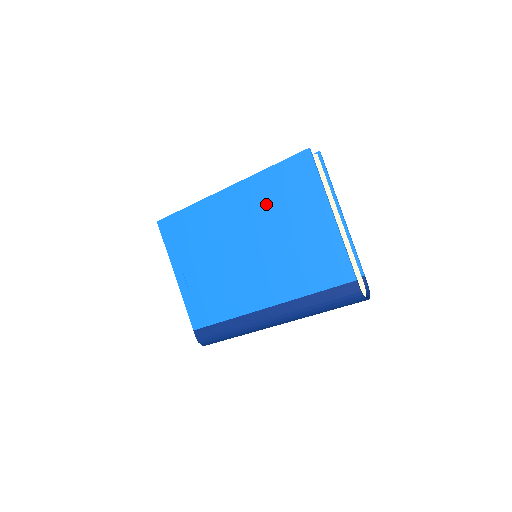
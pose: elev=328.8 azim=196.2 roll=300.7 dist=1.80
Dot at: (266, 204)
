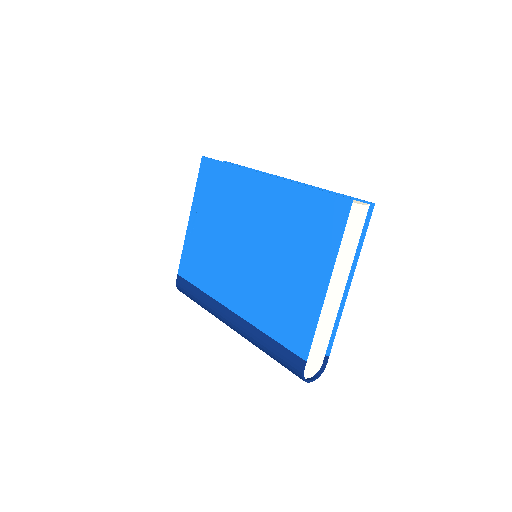
Dot at: (284, 220)
